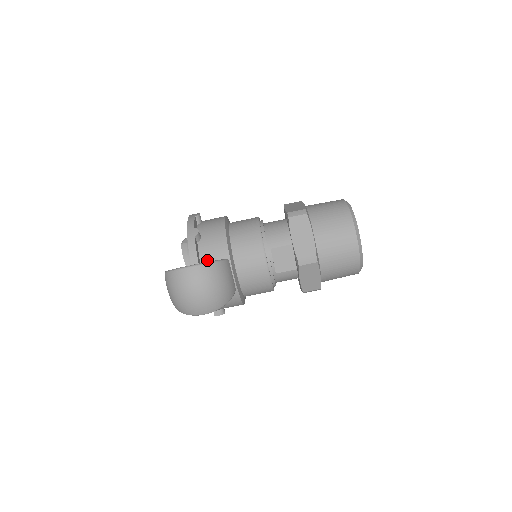
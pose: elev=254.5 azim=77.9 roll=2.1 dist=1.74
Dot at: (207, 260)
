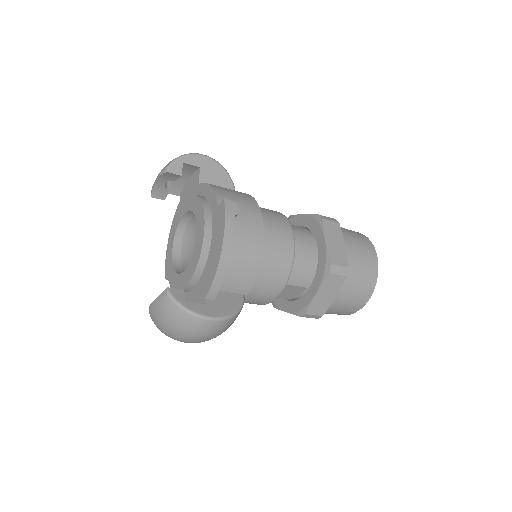
Dot at: (222, 289)
